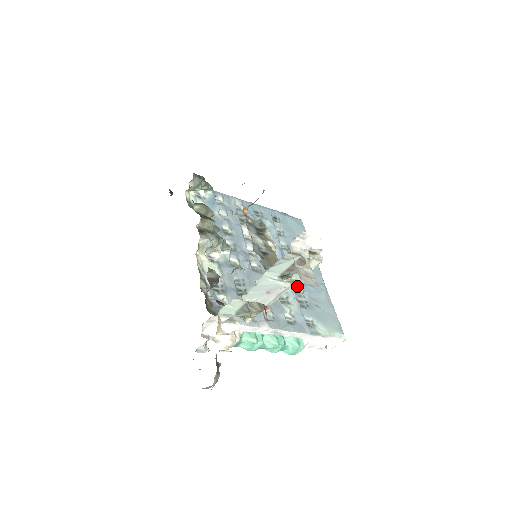
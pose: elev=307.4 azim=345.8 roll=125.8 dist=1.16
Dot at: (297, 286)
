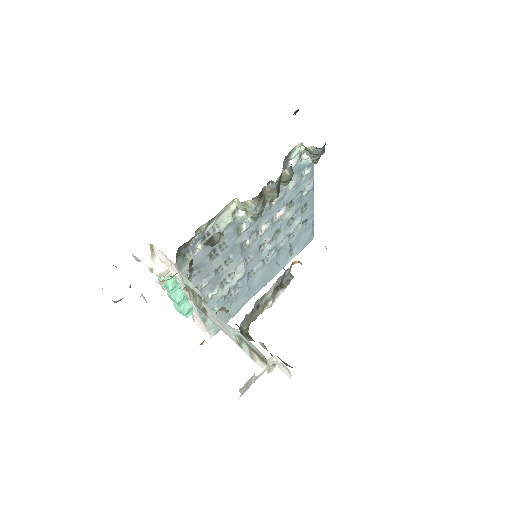
Dot at: (243, 281)
